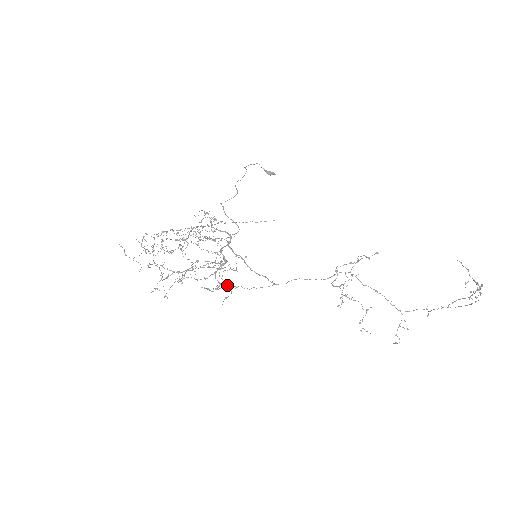
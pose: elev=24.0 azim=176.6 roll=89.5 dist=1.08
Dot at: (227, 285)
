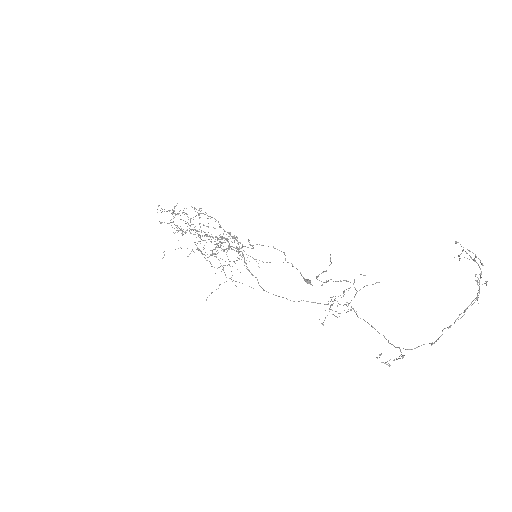
Dot at: occluded
